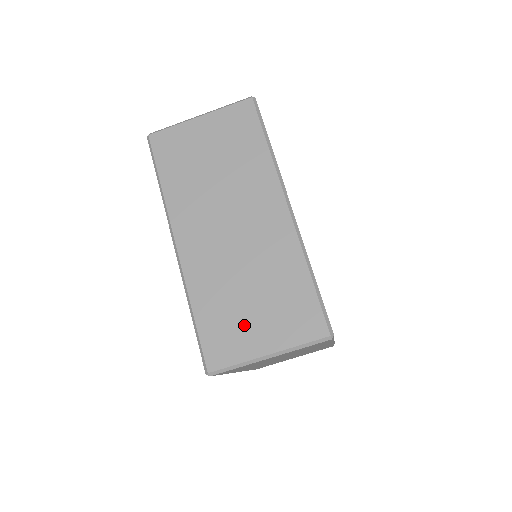
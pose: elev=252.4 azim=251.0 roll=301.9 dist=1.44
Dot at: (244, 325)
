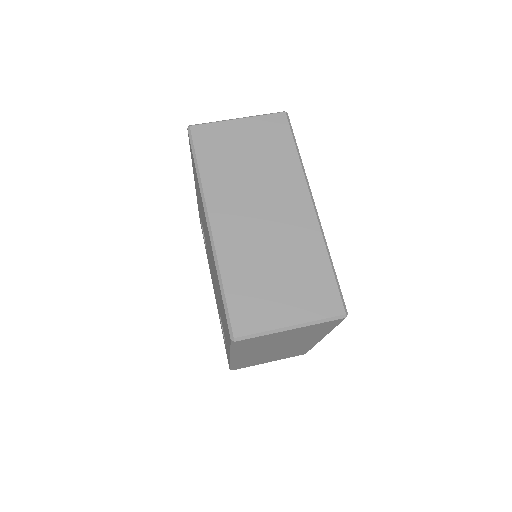
Dot at: (270, 298)
